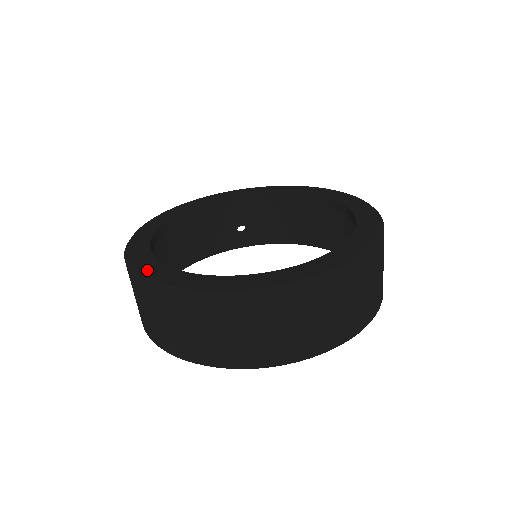
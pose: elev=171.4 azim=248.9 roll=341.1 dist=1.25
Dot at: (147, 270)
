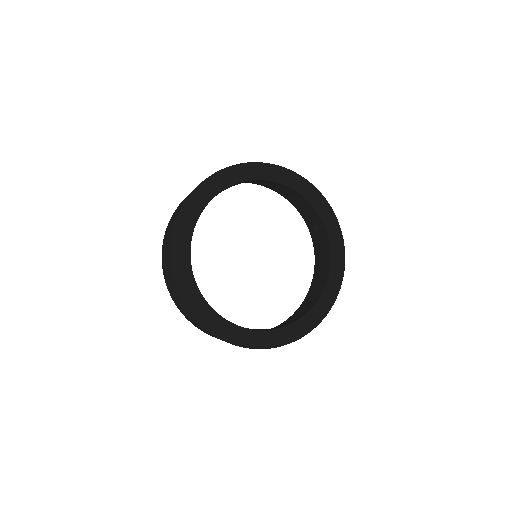
Dot at: (256, 342)
